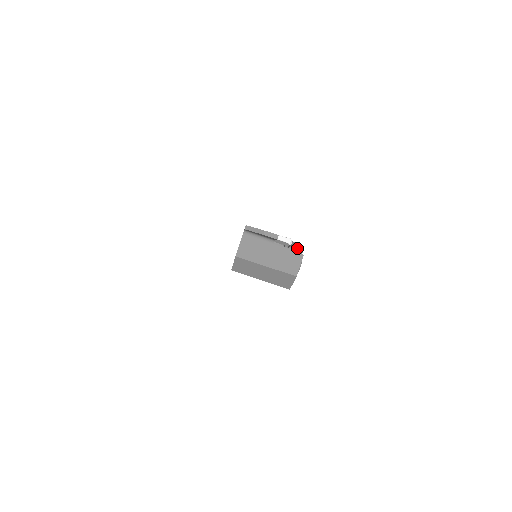
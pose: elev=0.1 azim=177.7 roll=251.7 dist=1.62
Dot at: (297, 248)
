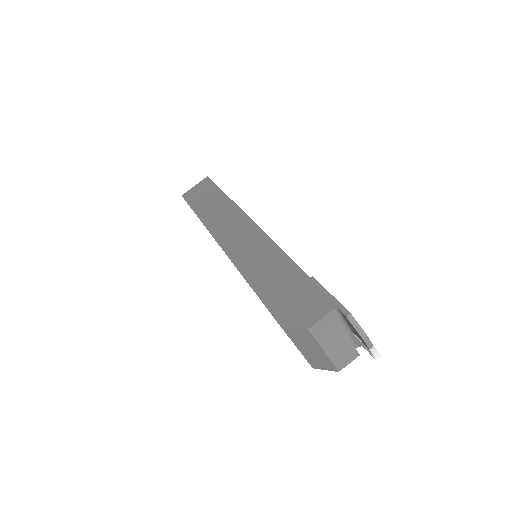
Dot at: occluded
